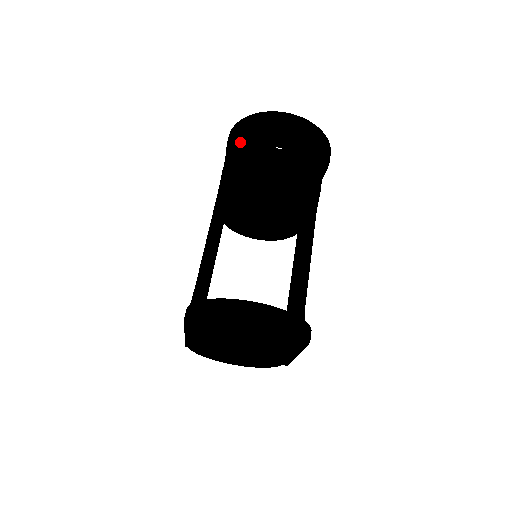
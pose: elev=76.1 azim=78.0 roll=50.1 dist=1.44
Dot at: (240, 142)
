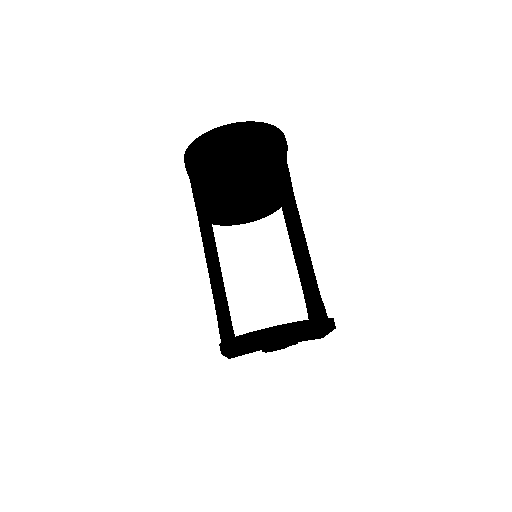
Dot at: (197, 163)
